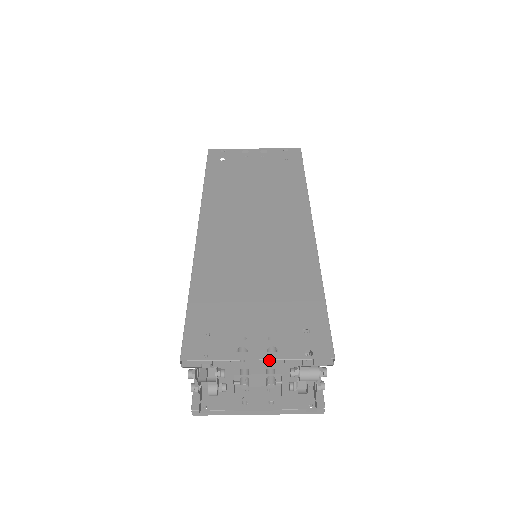
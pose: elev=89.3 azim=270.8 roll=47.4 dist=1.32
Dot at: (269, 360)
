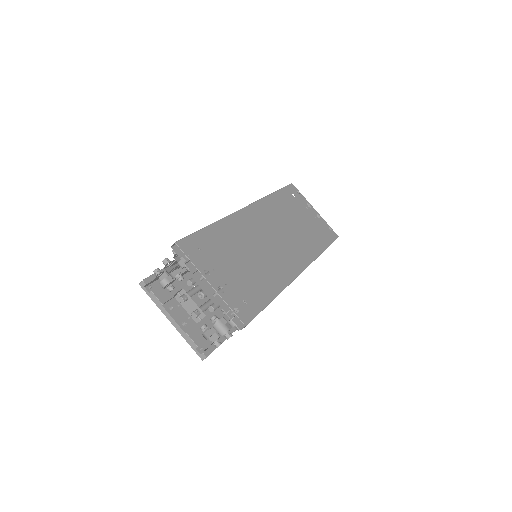
Dot at: (213, 293)
